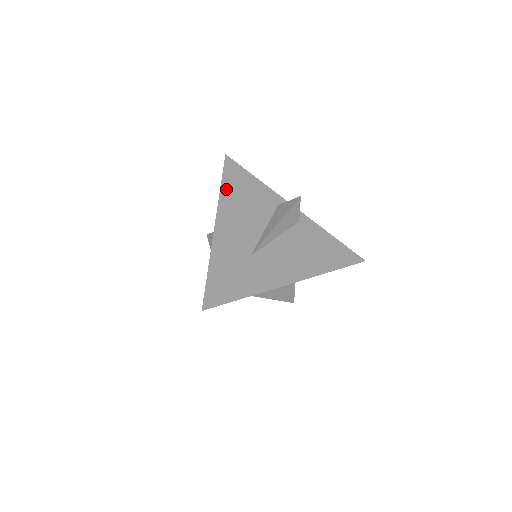
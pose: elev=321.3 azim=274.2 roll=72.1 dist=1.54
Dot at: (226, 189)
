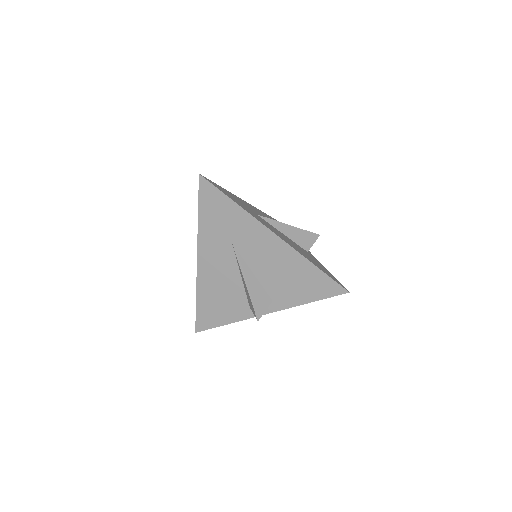
Dot at: (268, 216)
